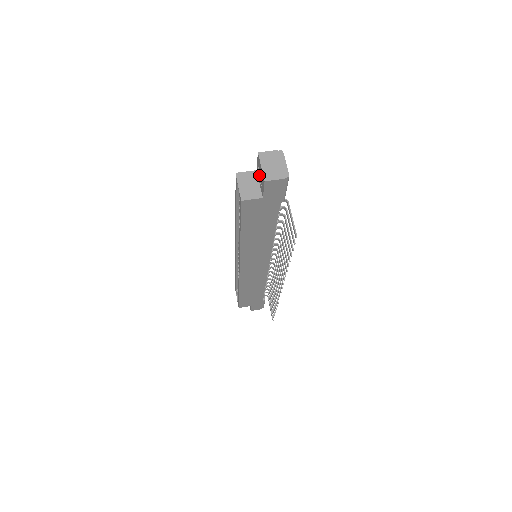
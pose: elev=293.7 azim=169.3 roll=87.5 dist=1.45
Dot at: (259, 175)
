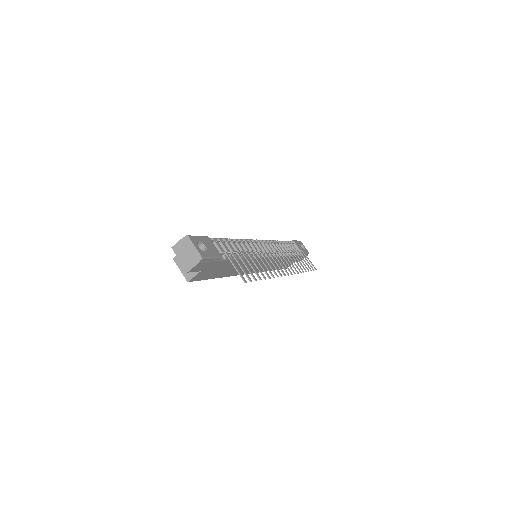
Dot at: occluded
